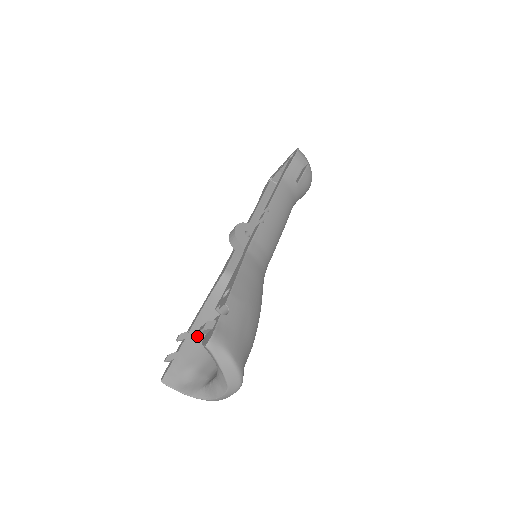
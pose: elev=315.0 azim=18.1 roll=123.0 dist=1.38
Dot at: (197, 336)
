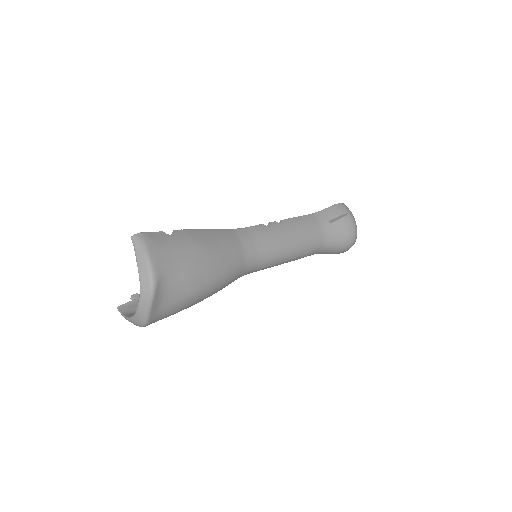
Dot at: occluded
